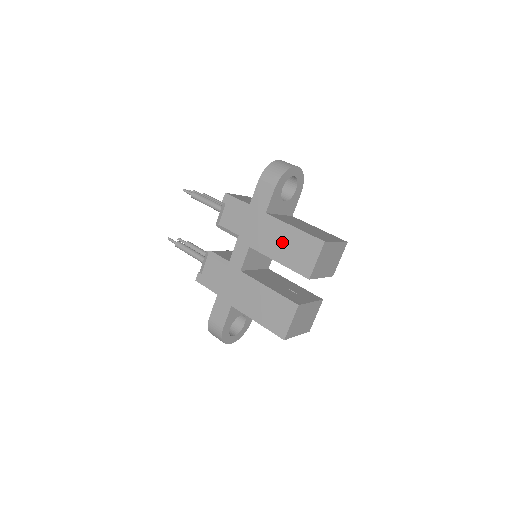
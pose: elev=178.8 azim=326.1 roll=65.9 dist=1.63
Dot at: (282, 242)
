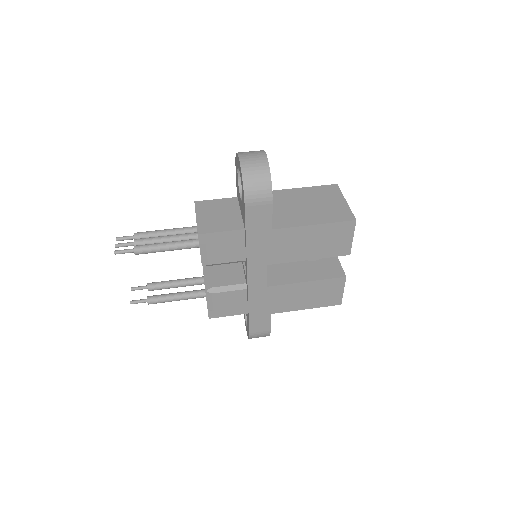
Dot at: (306, 243)
